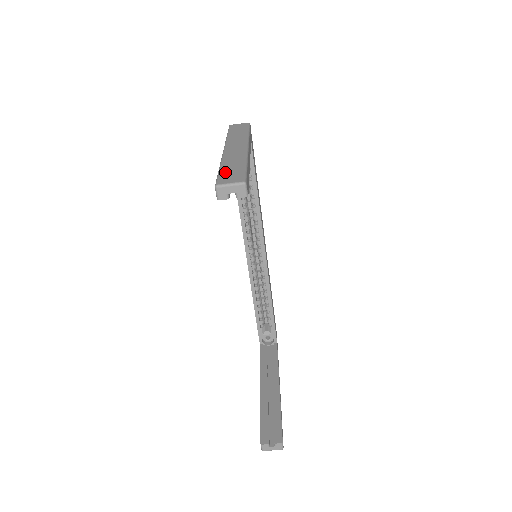
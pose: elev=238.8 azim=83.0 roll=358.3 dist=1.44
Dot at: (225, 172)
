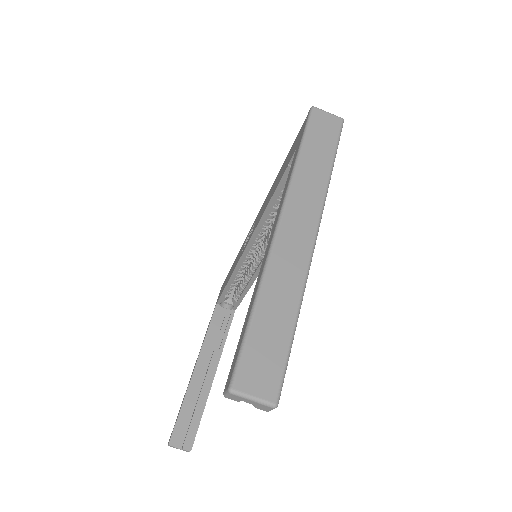
Dot at: (257, 339)
